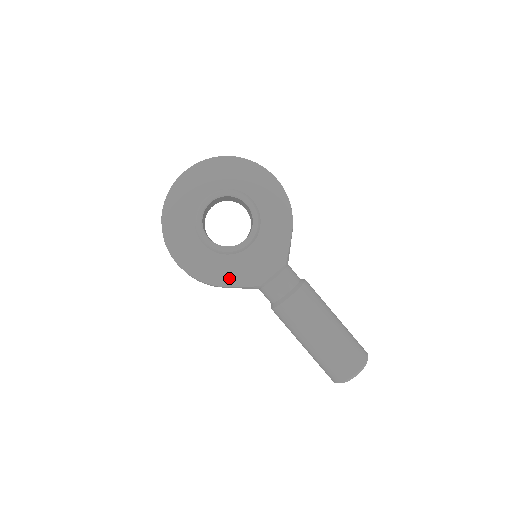
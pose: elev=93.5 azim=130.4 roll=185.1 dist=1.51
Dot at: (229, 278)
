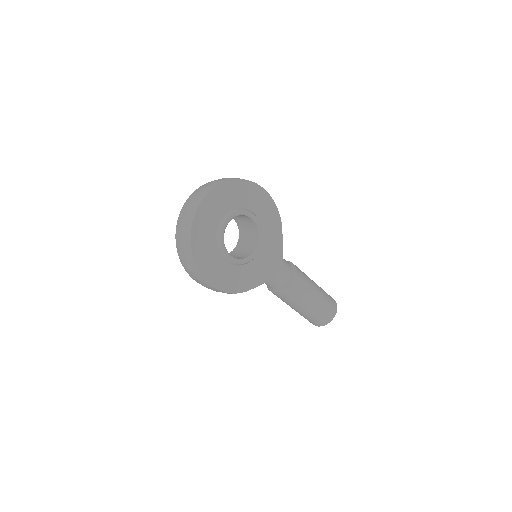
Dot at: (250, 282)
